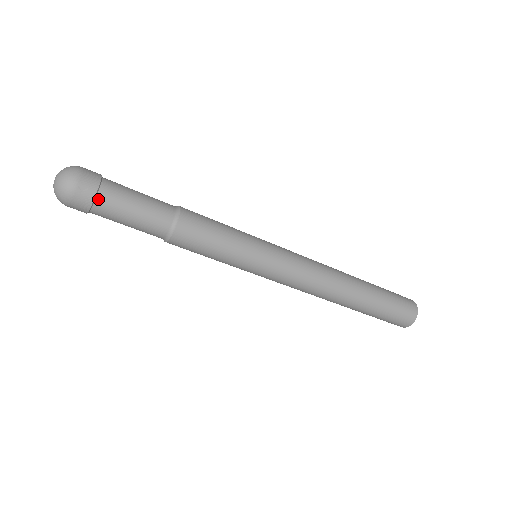
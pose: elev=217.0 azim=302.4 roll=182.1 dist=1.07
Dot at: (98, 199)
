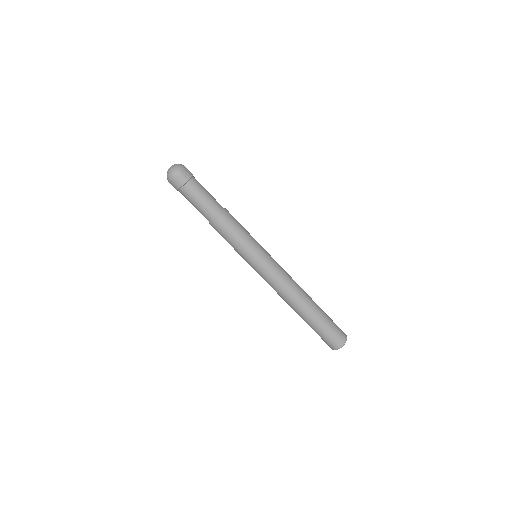
Dot at: (191, 180)
